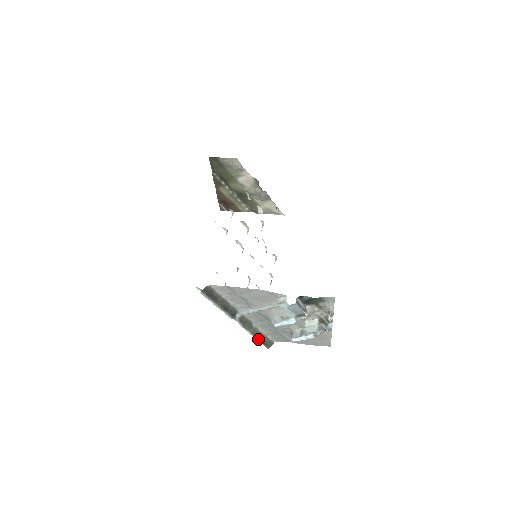
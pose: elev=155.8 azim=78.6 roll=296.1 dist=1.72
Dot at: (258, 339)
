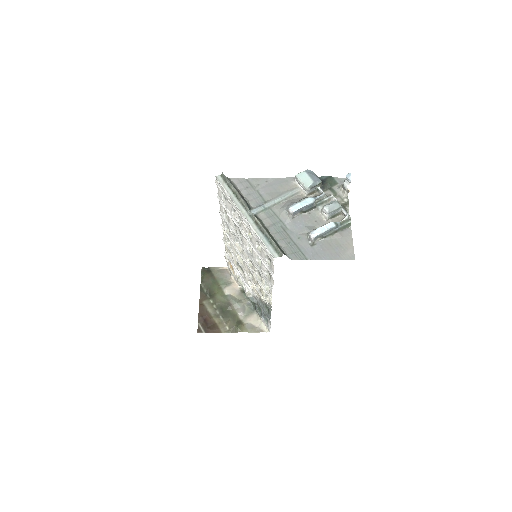
Dot at: (272, 239)
